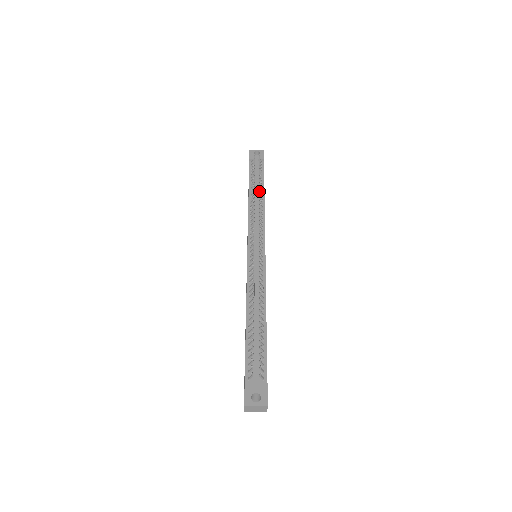
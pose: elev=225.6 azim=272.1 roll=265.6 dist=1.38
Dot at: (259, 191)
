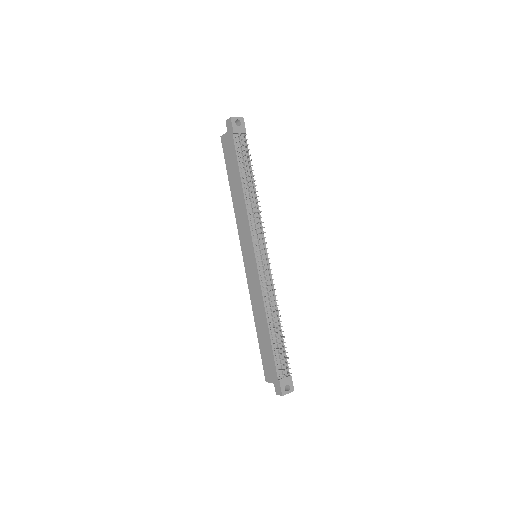
Dot at: occluded
